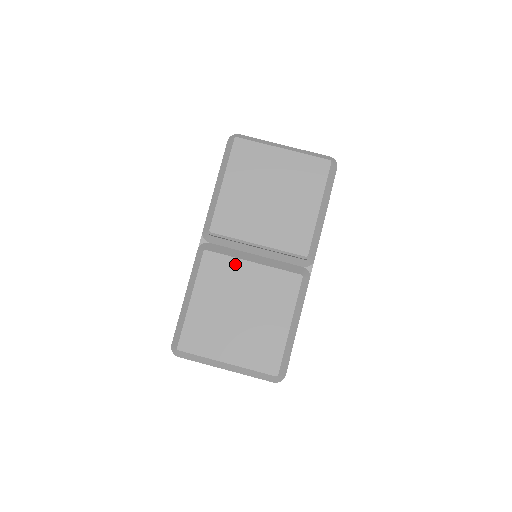
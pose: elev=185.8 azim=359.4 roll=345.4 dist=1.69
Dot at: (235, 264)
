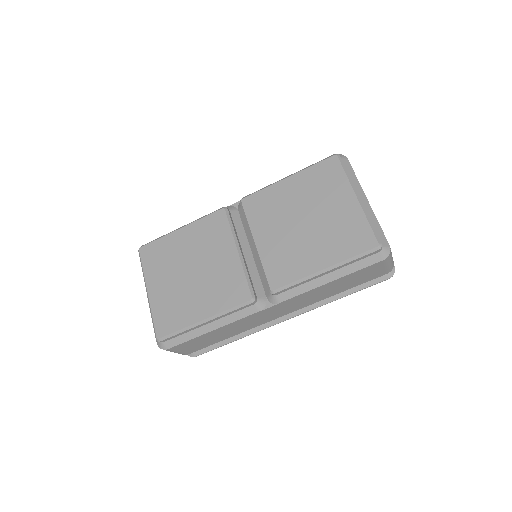
Dot at: (227, 238)
